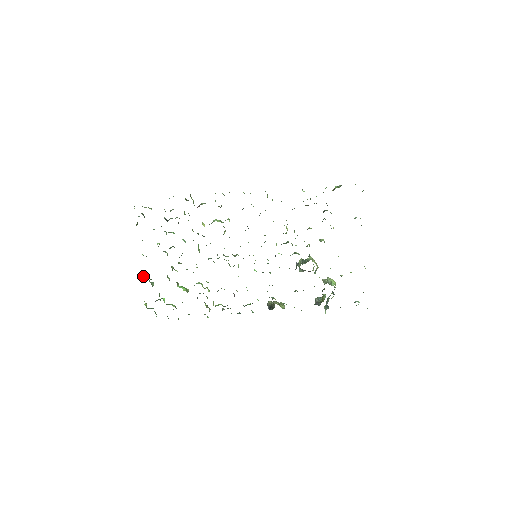
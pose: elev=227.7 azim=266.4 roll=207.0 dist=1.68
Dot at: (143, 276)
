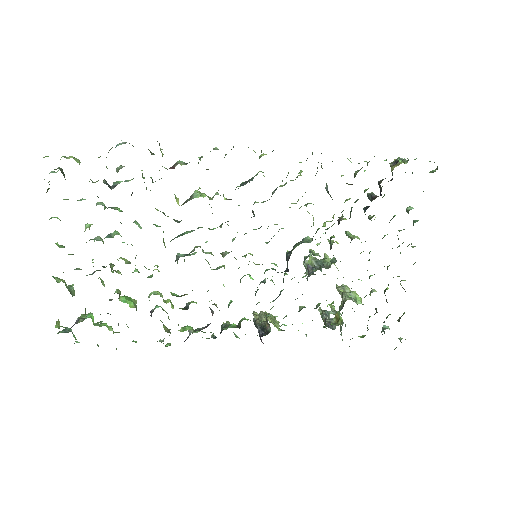
Dot at: (54, 277)
